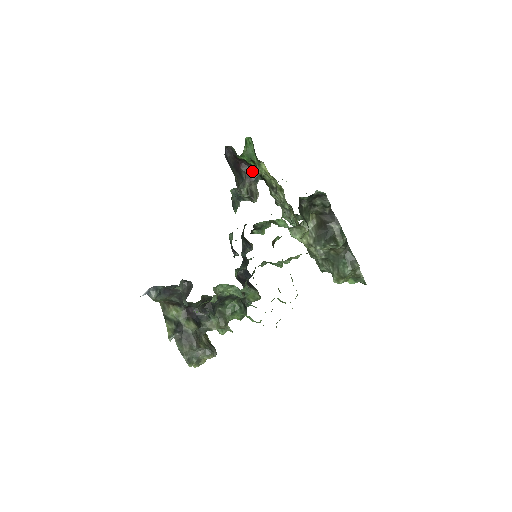
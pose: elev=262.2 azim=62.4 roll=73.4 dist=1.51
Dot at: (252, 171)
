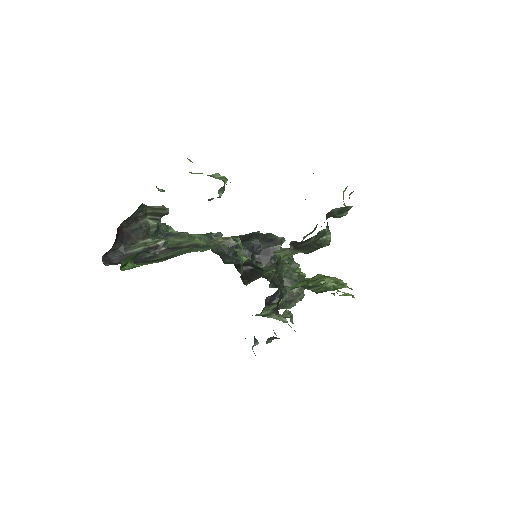
Dot at: (131, 216)
